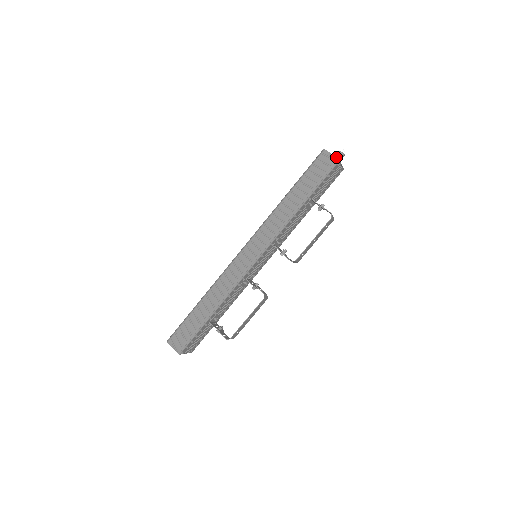
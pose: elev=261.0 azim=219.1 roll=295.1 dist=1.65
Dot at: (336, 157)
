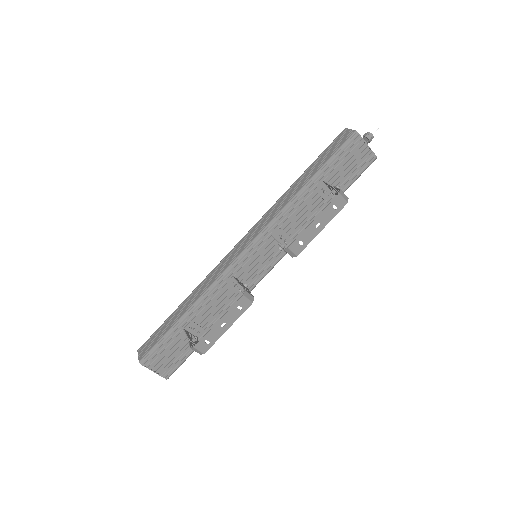
Dot at: occluded
